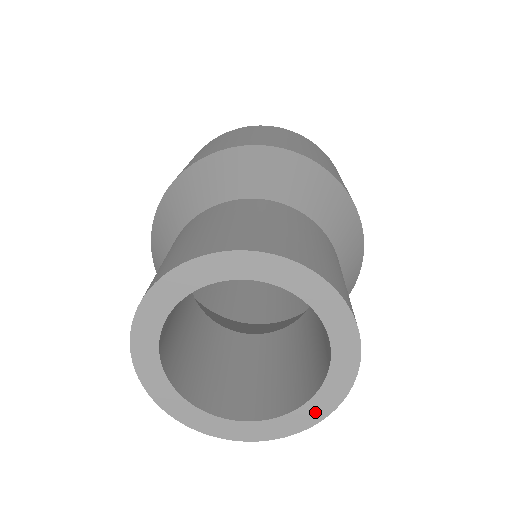
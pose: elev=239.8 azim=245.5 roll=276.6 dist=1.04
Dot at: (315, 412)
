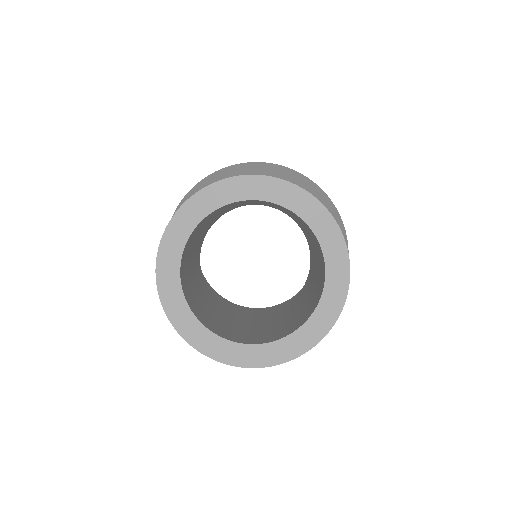
Dot at: (280, 353)
